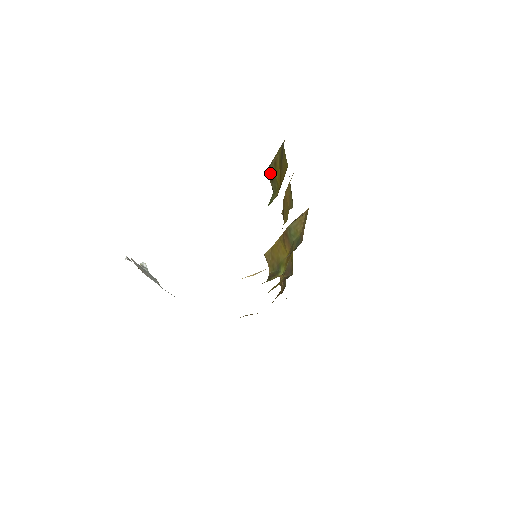
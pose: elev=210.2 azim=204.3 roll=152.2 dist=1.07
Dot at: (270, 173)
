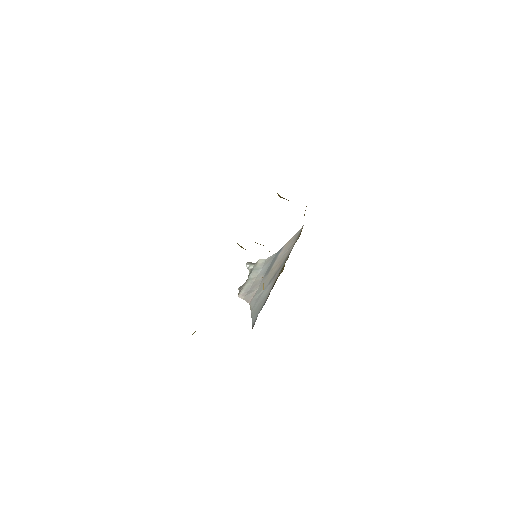
Dot at: occluded
